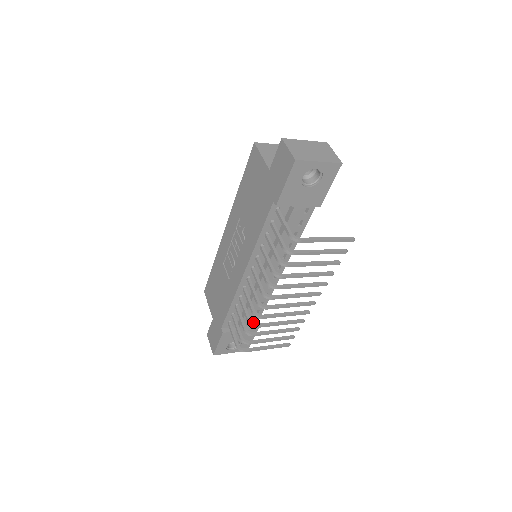
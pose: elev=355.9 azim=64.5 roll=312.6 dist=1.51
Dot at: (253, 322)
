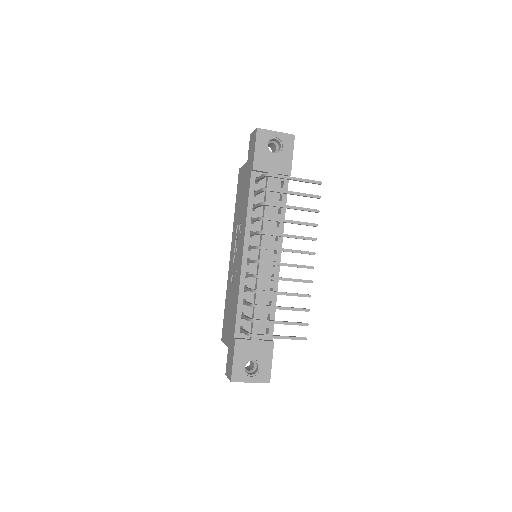
Dot at: occluded
